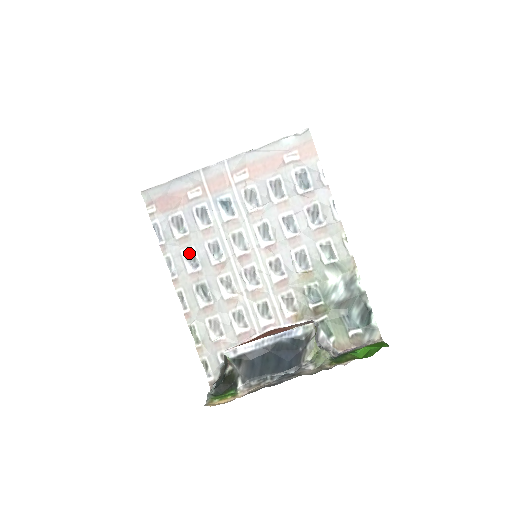
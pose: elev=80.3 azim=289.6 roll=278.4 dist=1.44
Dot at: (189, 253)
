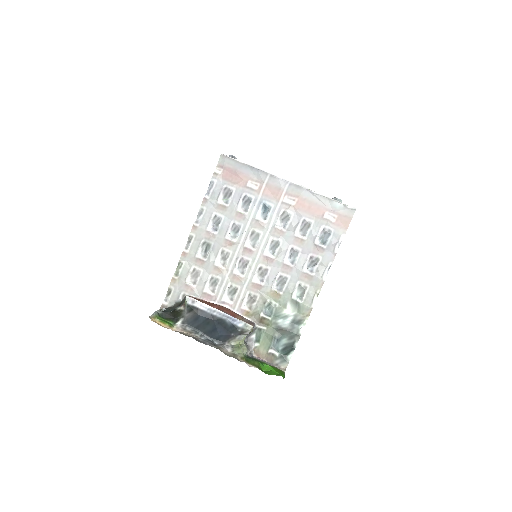
Dot at: (218, 218)
